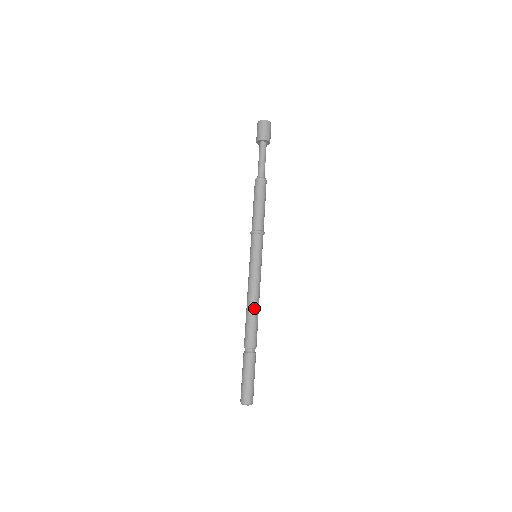
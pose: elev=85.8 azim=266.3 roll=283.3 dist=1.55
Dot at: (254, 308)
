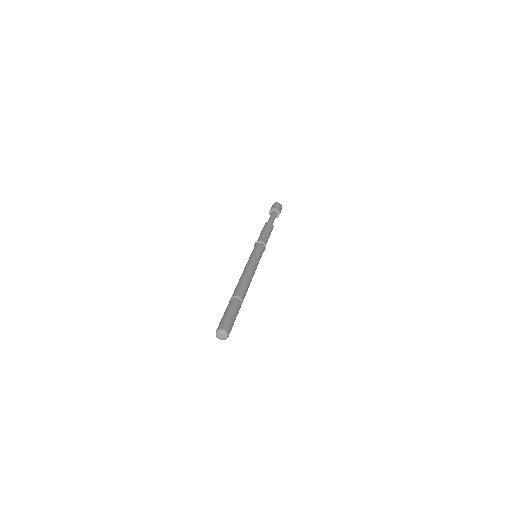
Dot at: (248, 276)
